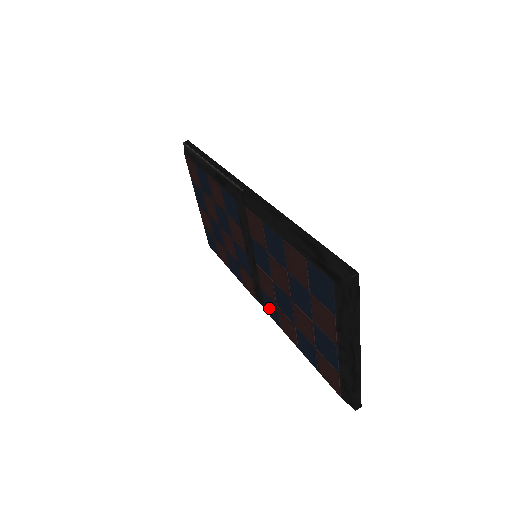
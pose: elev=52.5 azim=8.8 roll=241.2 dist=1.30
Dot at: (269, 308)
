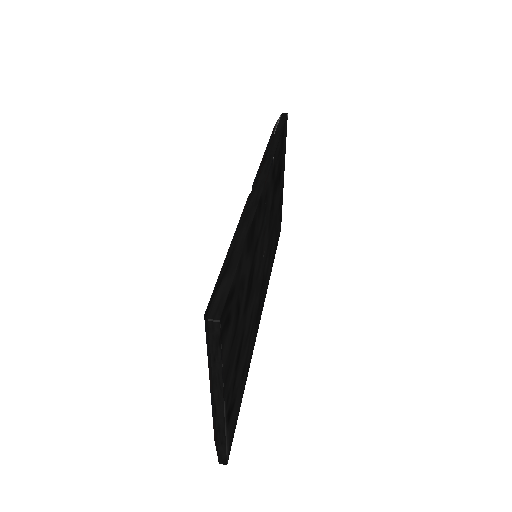
Dot at: occluded
